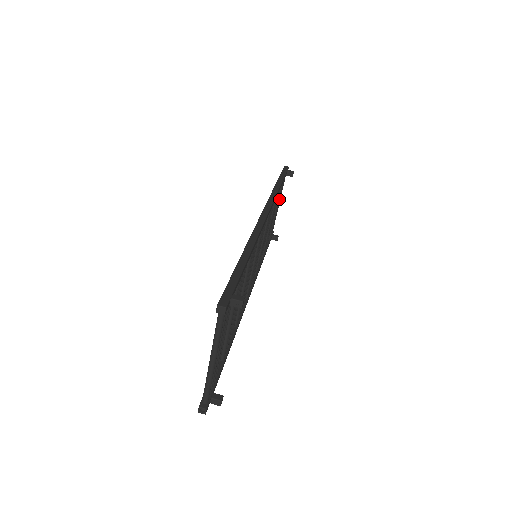
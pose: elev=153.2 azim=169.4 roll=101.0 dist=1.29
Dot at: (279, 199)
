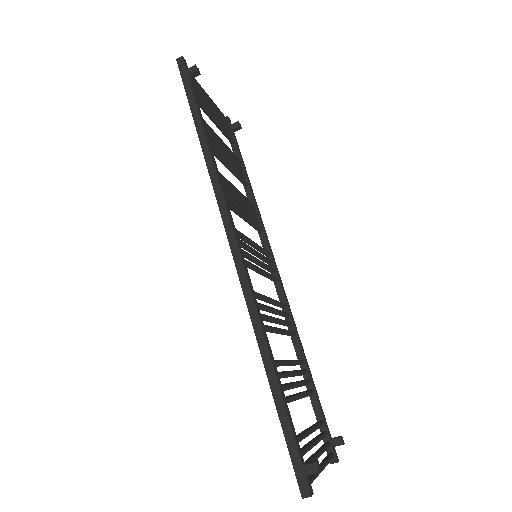
Dot at: (208, 106)
